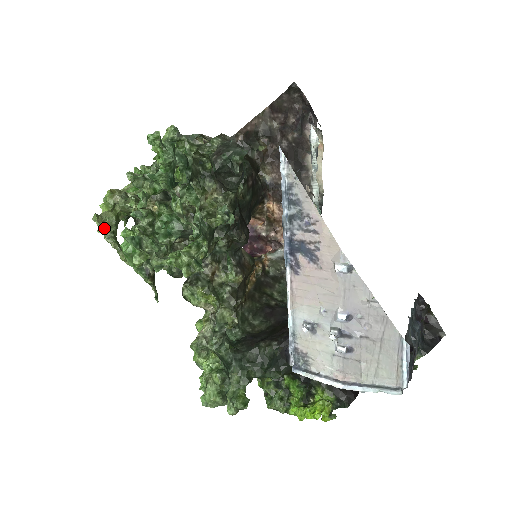
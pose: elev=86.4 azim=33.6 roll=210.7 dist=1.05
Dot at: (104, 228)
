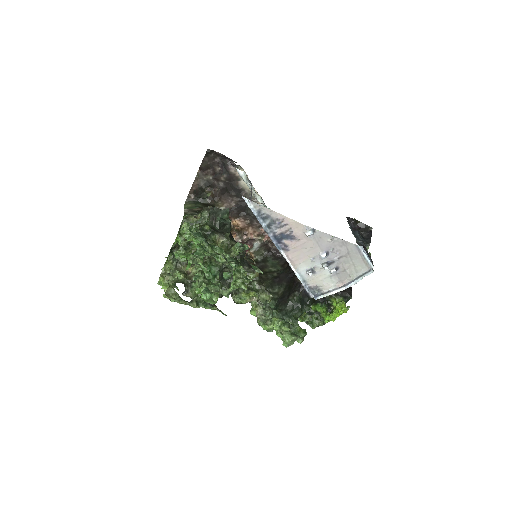
Dot at: (173, 298)
